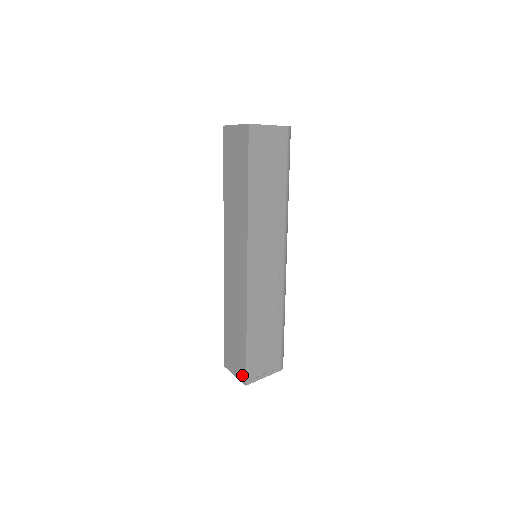
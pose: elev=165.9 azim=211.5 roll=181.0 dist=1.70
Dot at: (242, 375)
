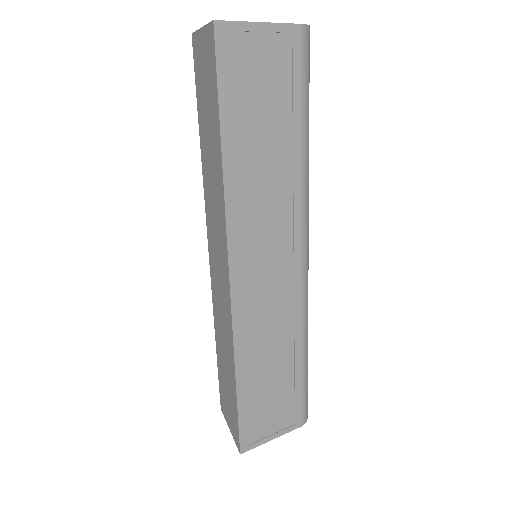
Dot at: (236, 437)
